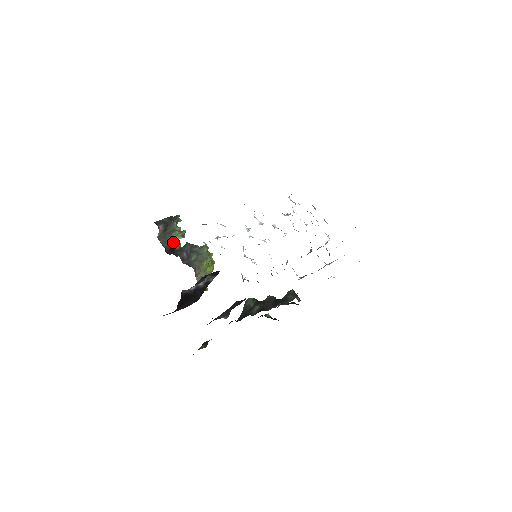
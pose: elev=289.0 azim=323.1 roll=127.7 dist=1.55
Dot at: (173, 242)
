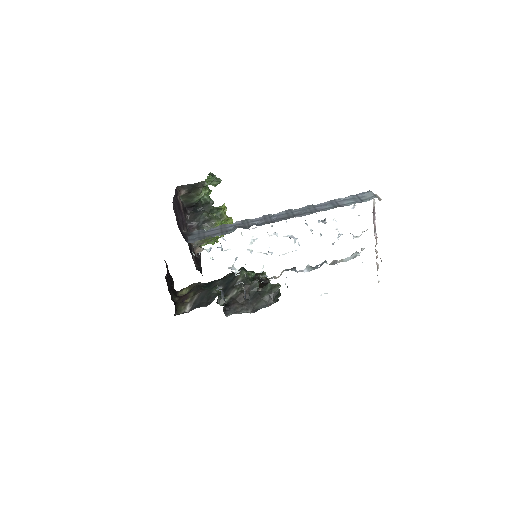
Dot at: (195, 202)
